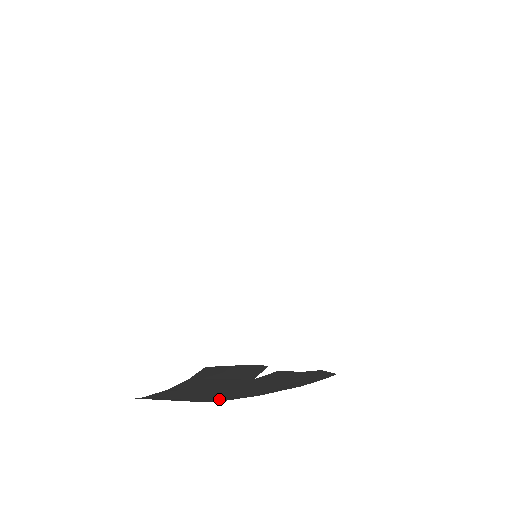
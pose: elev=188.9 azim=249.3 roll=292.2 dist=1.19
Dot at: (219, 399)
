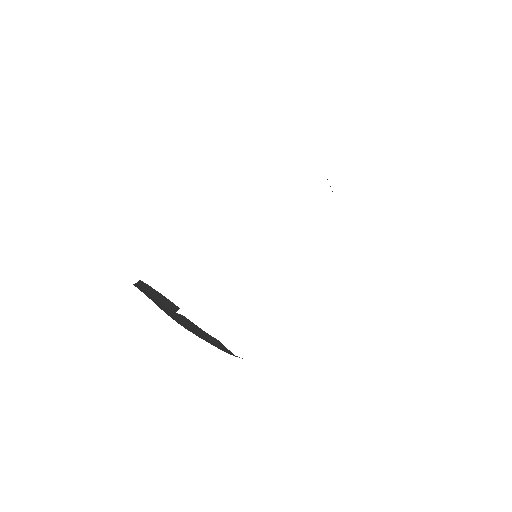
Dot at: occluded
